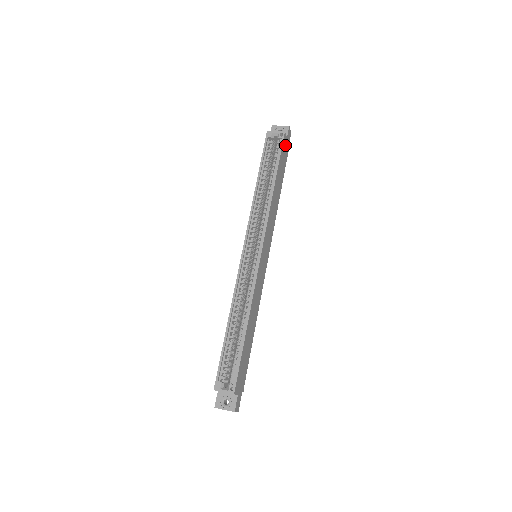
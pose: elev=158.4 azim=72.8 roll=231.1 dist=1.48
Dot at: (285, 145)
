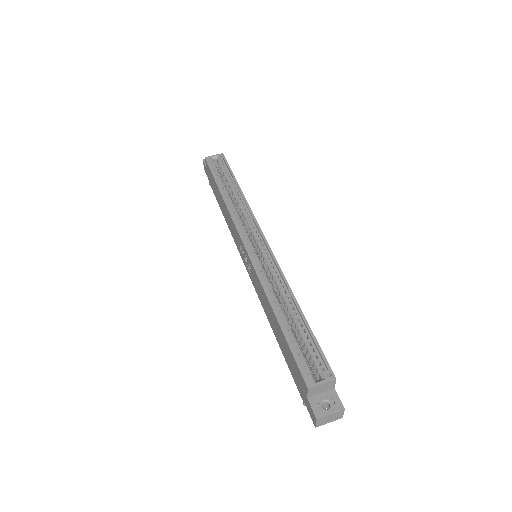
Dot at: occluded
